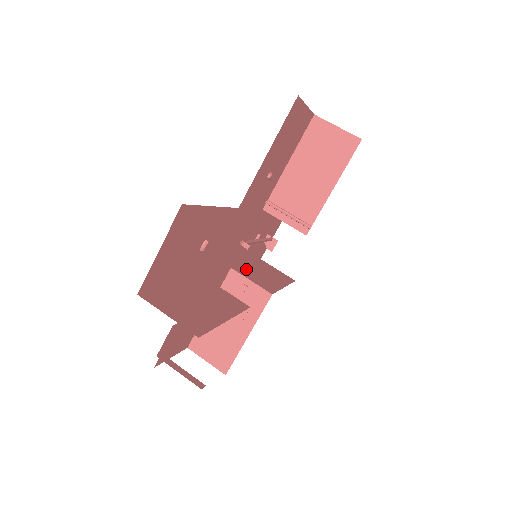
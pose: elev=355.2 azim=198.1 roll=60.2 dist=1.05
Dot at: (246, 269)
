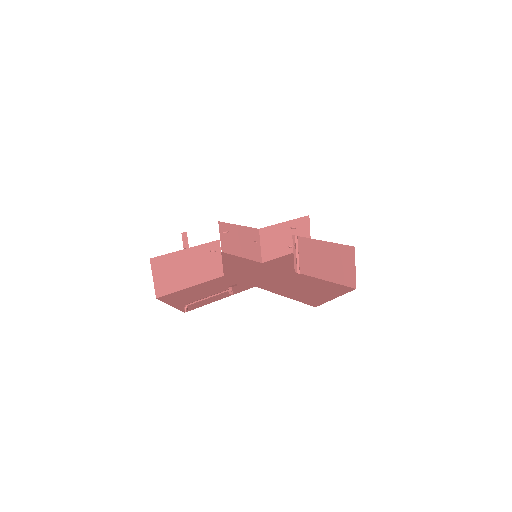
Dot at: (273, 231)
